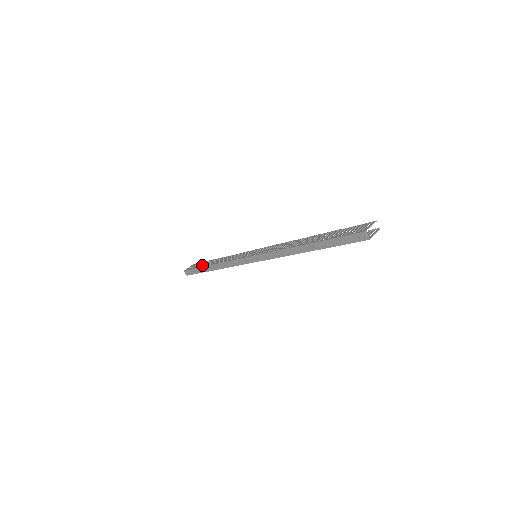
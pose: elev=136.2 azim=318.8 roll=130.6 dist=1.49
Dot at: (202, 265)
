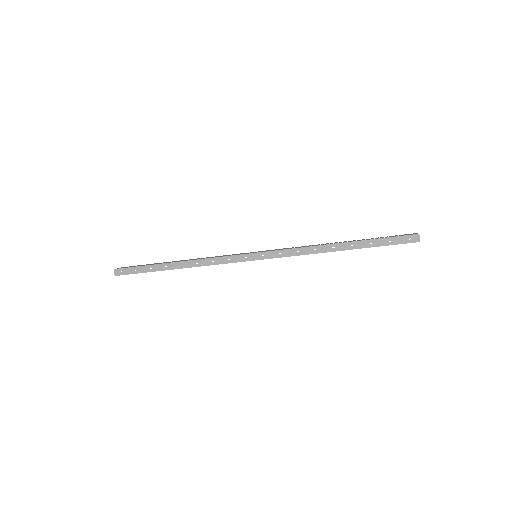
Dot at: occluded
